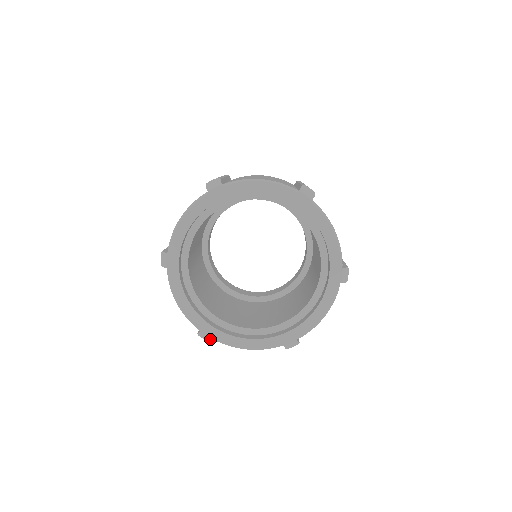
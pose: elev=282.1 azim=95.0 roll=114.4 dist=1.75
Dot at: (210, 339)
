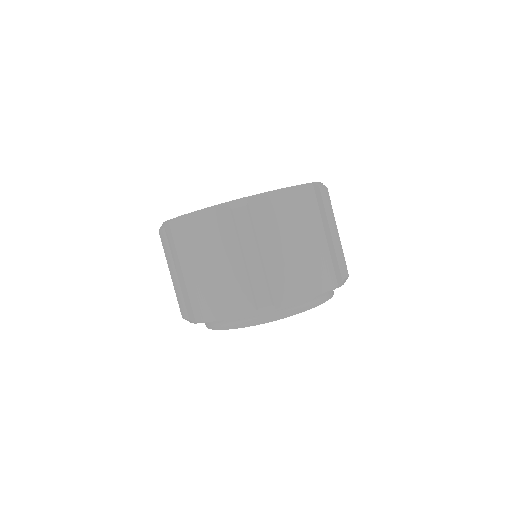
Dot at: (244, 199)
